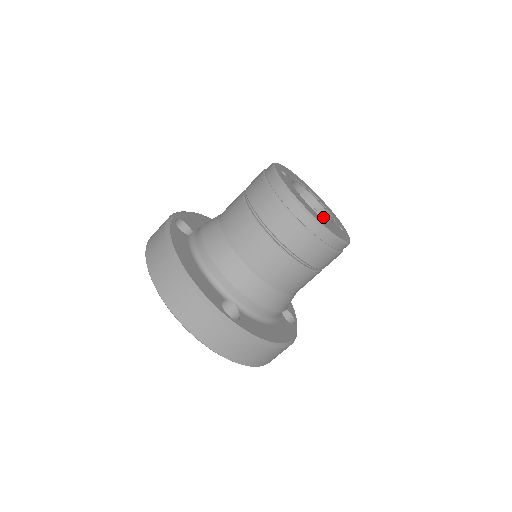
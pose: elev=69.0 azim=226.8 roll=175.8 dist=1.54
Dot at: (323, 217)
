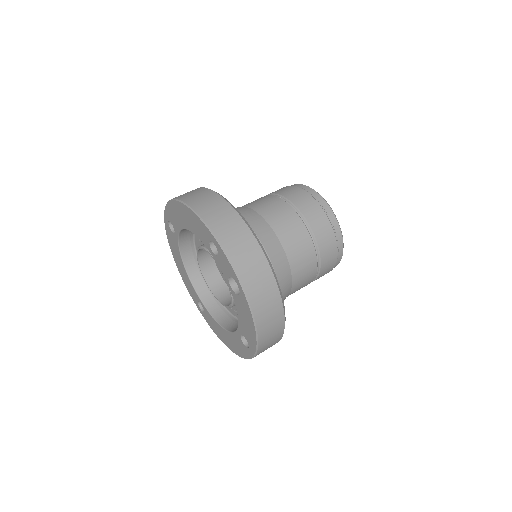
Dot at: occluded
